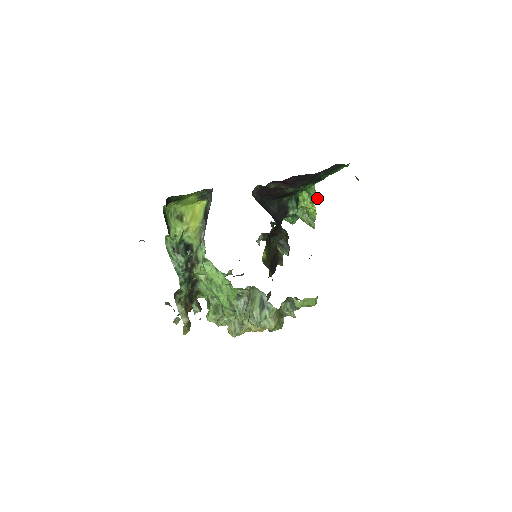
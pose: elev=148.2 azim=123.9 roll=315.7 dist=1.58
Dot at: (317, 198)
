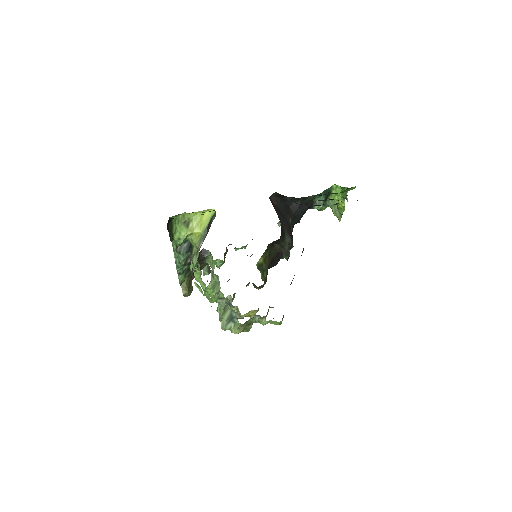
Dot at: (347, 199)
